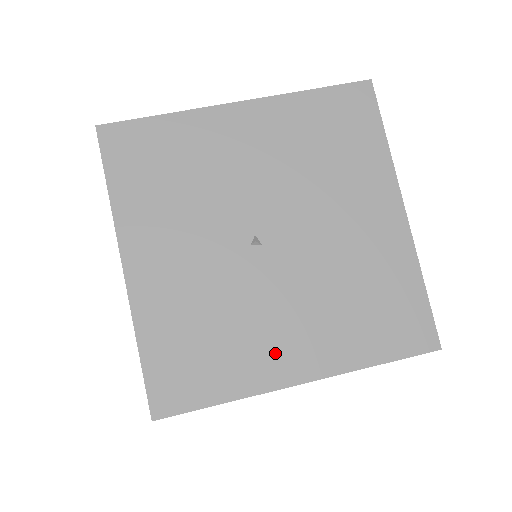
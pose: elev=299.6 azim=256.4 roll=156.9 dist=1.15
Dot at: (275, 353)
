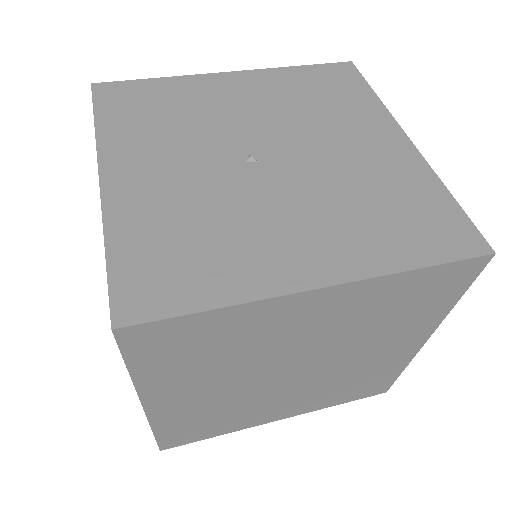
Dot at: (282, 255)
